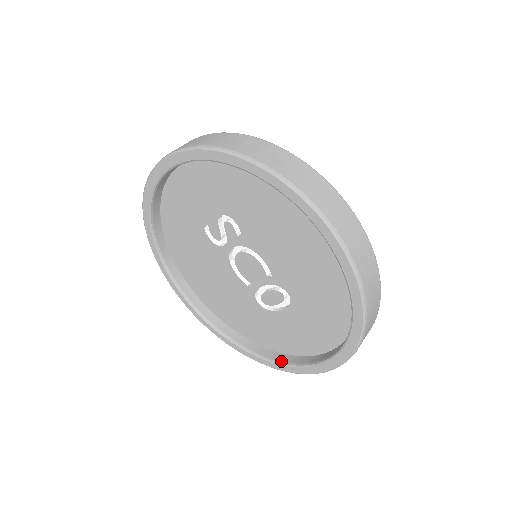
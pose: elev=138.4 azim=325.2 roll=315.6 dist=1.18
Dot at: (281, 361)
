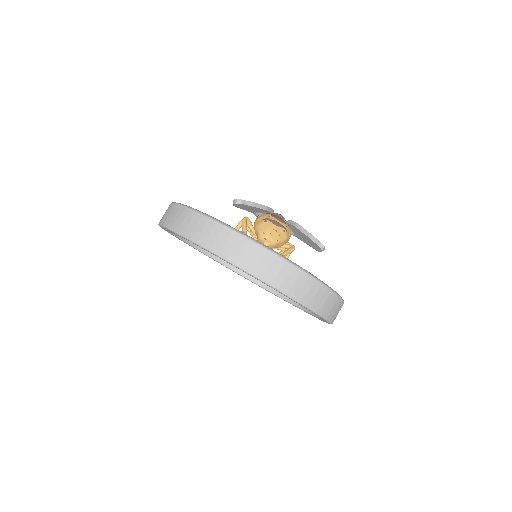
Dot at: (219, 261)
